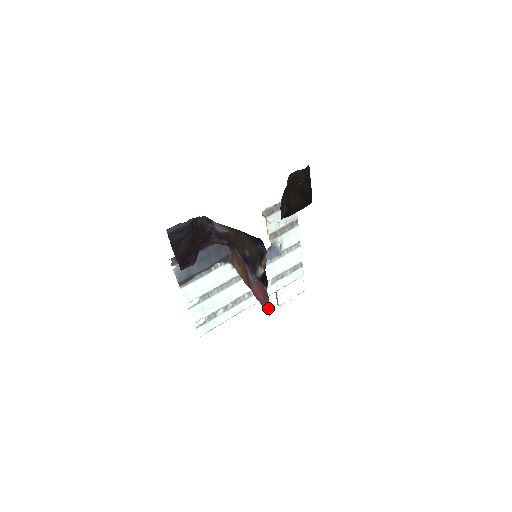
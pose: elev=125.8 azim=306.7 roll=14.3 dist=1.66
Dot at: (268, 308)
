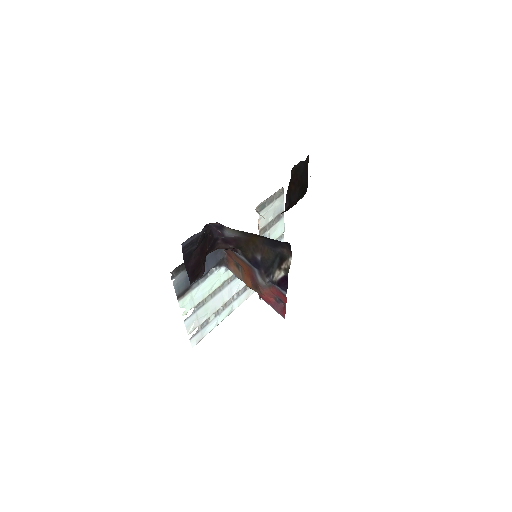
Dot at: (283, 311)
